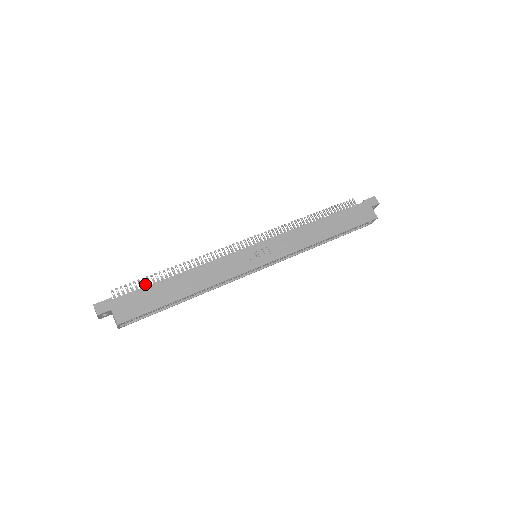
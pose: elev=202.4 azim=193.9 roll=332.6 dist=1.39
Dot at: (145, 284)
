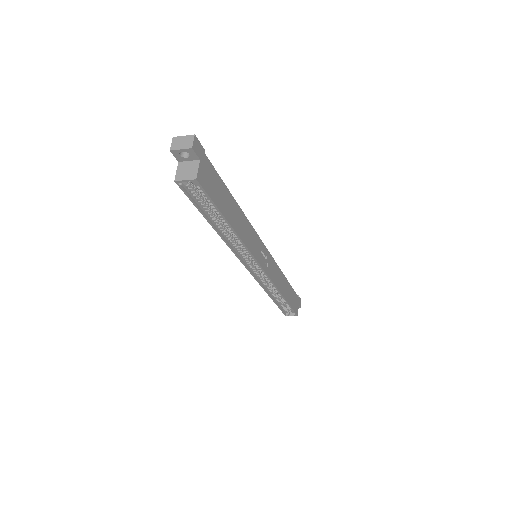
Dot at: occluded
